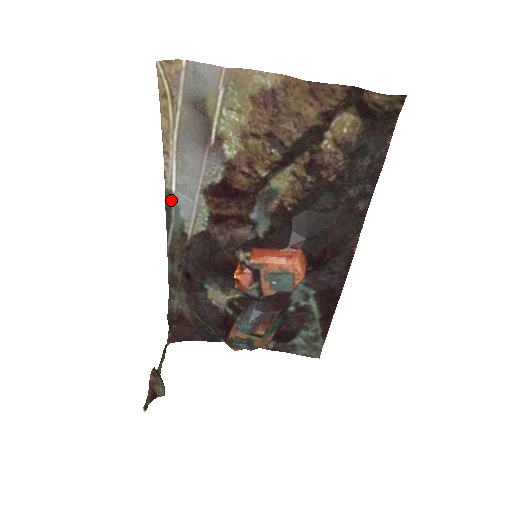
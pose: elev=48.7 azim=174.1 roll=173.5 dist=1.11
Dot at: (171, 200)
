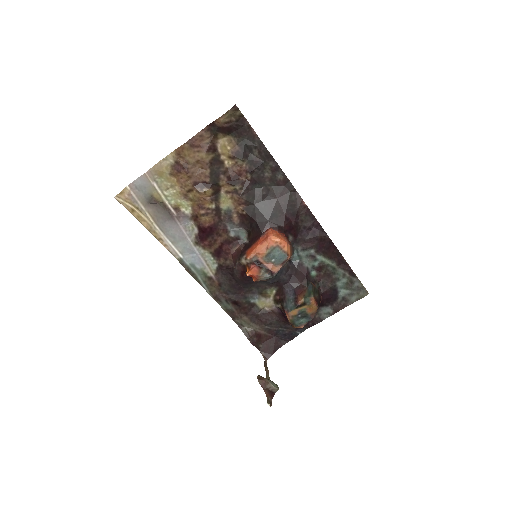
Dot at: (185, 264)
